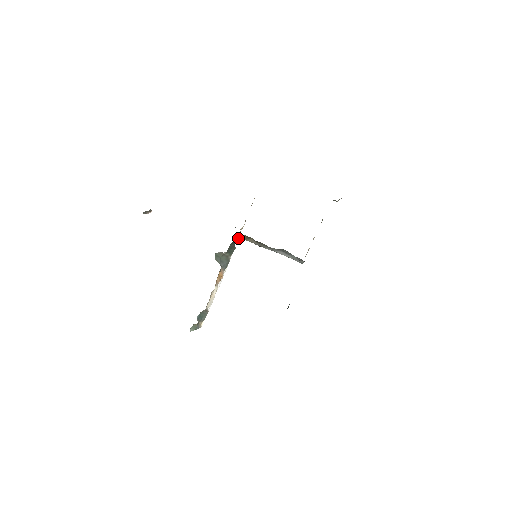
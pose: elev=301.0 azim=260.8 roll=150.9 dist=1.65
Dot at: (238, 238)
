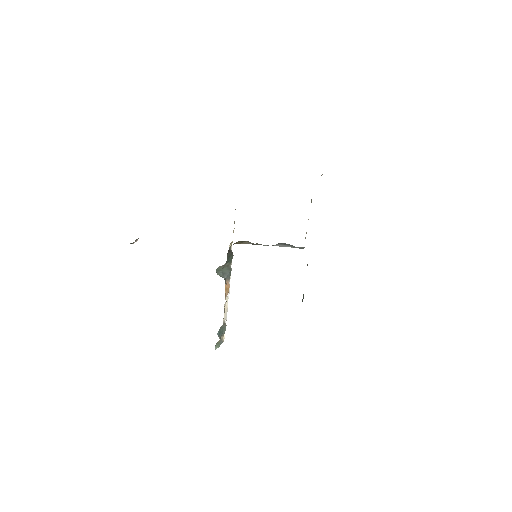
Dot at: (233, 244)
